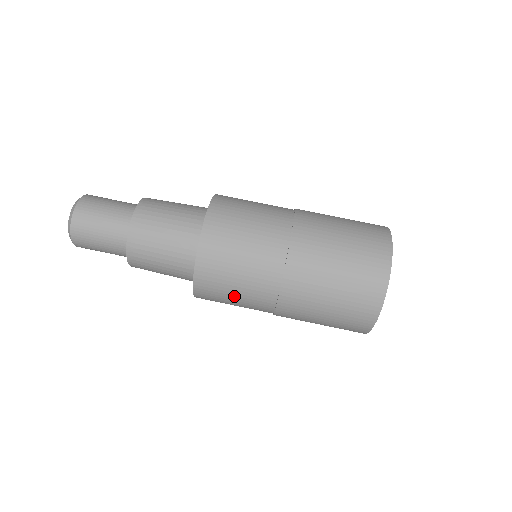
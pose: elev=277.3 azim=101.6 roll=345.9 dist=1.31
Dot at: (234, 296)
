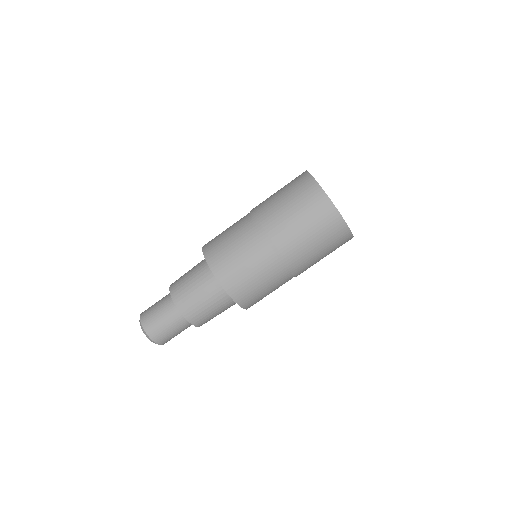
Dot at: occluded
